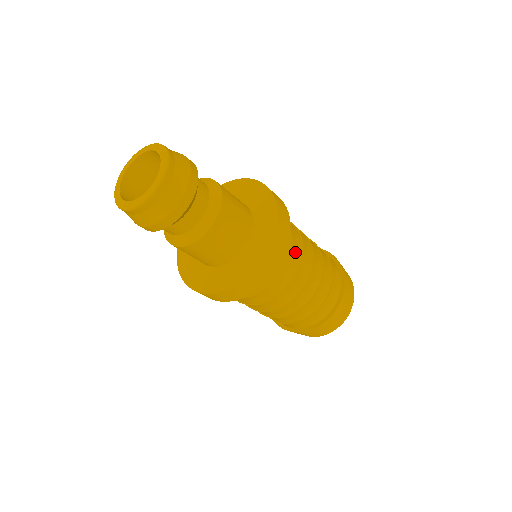
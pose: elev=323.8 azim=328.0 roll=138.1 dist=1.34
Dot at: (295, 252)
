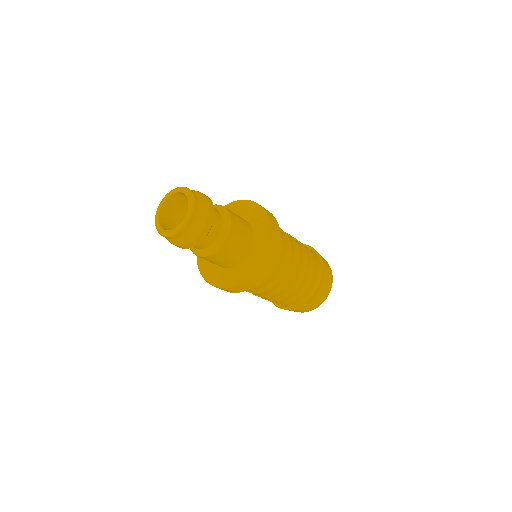
Dot at: (270, 282)
